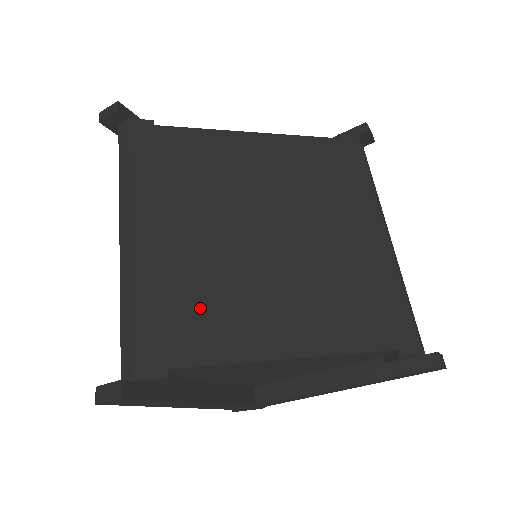
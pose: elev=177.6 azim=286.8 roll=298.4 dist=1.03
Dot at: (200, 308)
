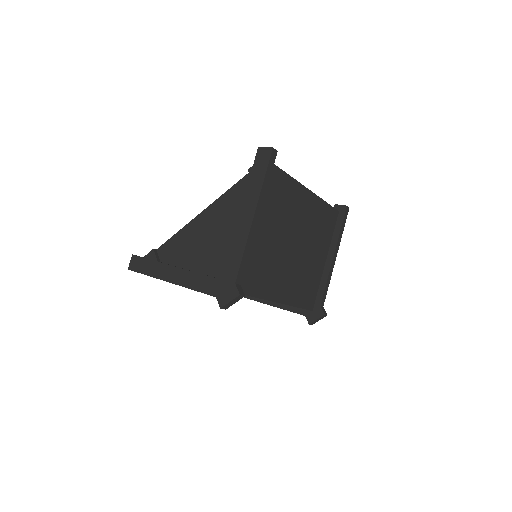
Dot at: occluded
